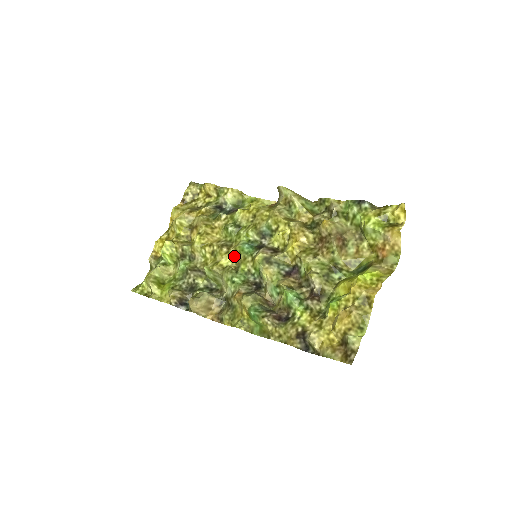
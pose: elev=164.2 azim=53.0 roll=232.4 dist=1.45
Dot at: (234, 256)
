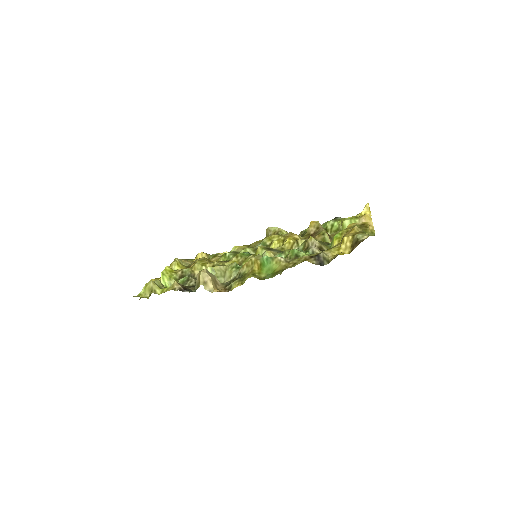
Dot at: (235, 260)
